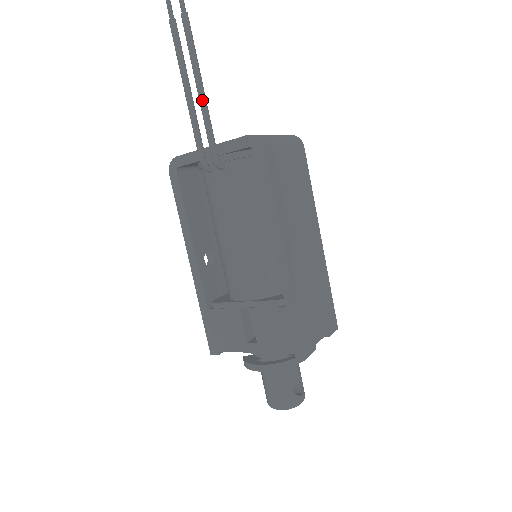
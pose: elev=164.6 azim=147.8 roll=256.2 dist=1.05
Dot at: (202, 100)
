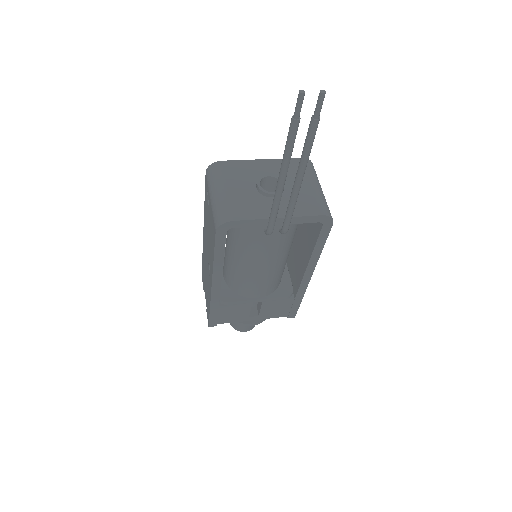
Dot at: (298, 194)
